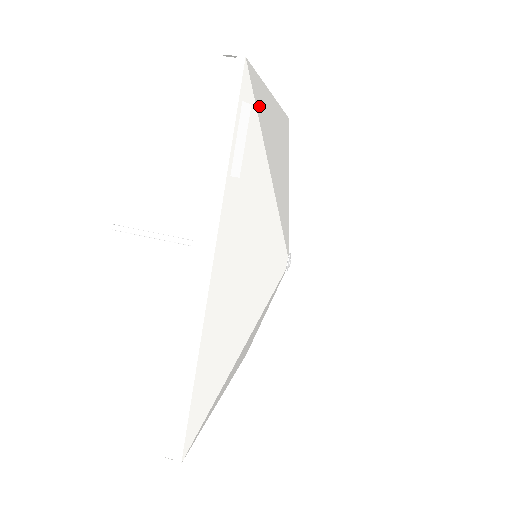
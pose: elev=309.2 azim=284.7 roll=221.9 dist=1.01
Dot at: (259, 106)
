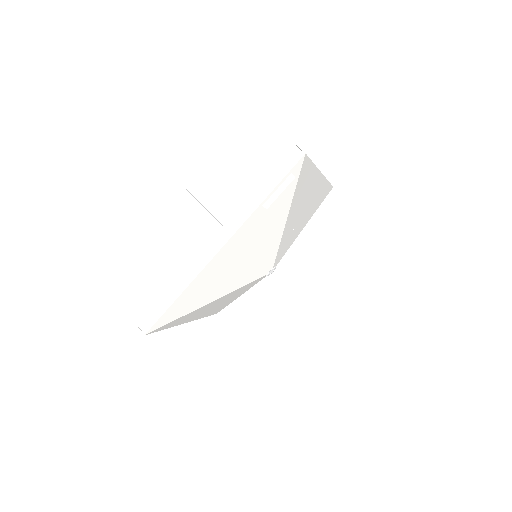
Dot at: (302, 179)
